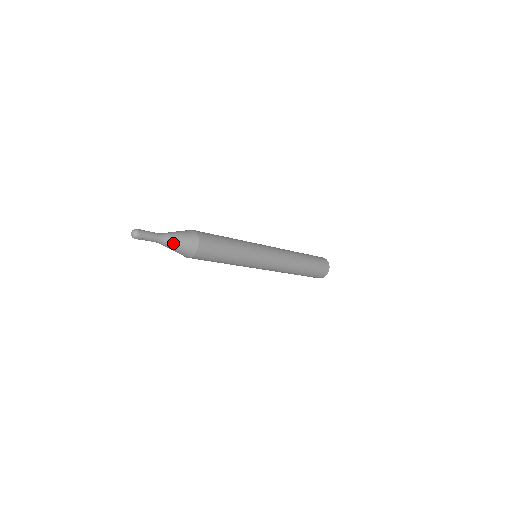
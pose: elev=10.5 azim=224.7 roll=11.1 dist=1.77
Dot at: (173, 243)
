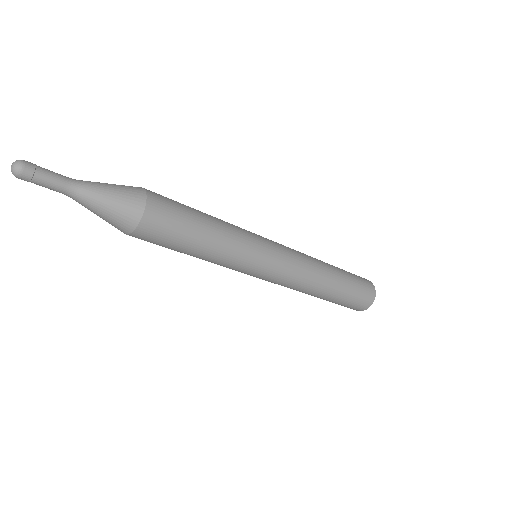
Dot at: (98, 186)
